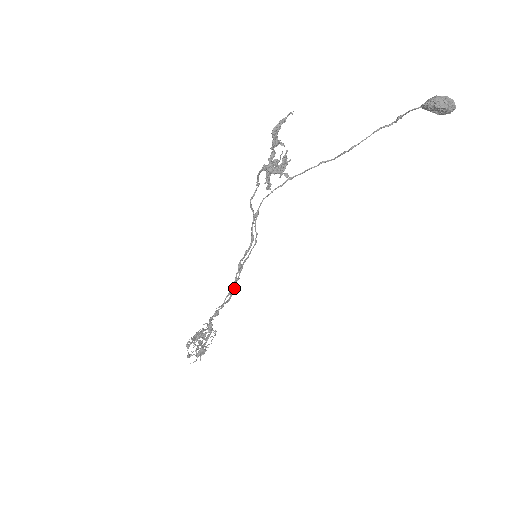
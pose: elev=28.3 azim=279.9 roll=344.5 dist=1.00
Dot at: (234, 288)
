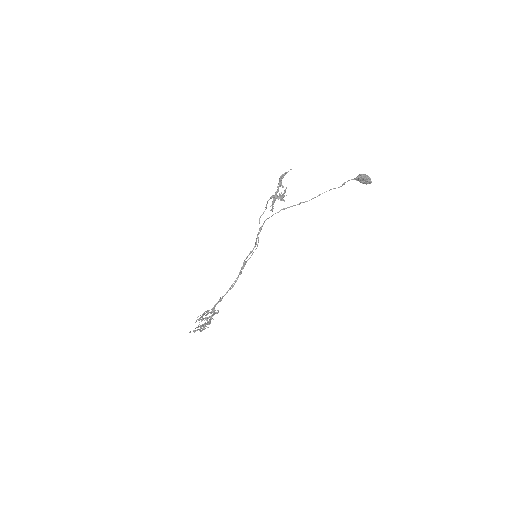
Dot at: occluded
